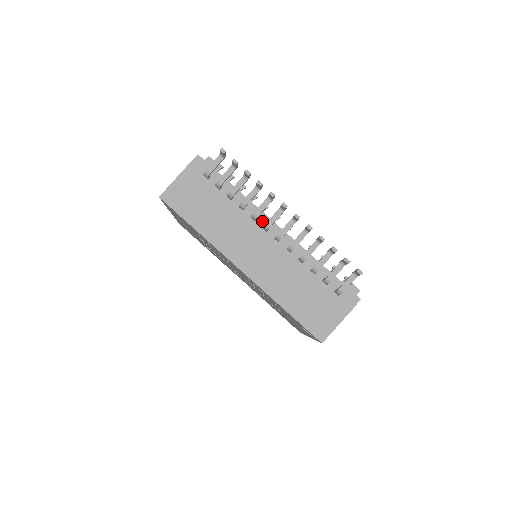
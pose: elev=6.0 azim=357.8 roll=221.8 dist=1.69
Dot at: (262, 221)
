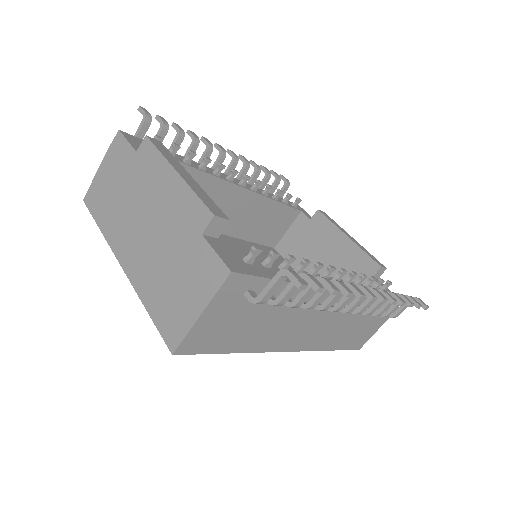
Dot at: occluded
